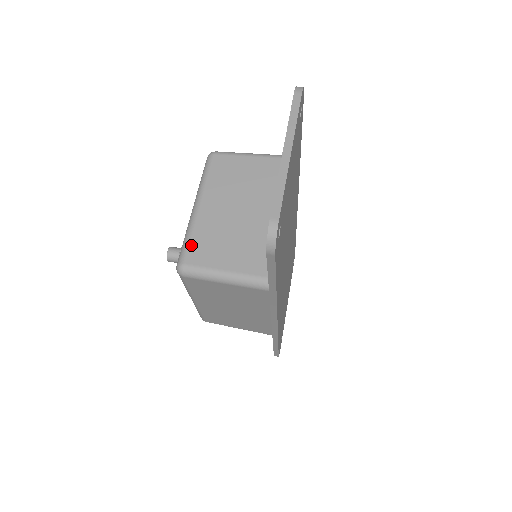
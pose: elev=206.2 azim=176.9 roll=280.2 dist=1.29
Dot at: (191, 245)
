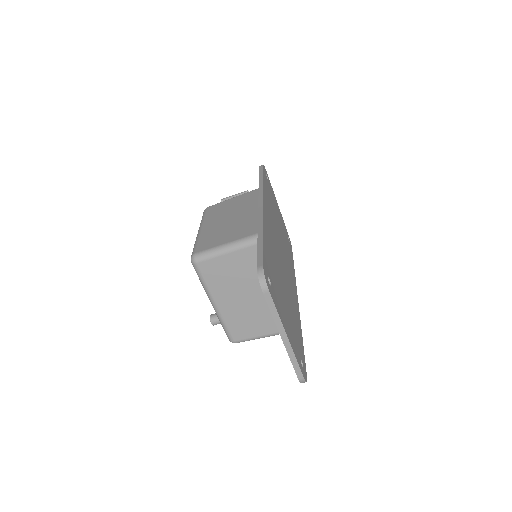
Dot at: (230, 330)
